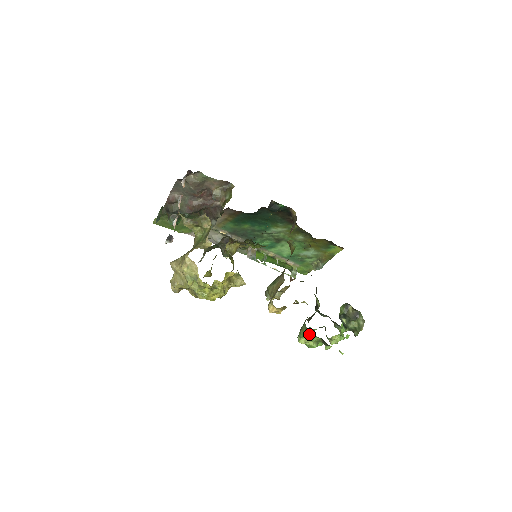
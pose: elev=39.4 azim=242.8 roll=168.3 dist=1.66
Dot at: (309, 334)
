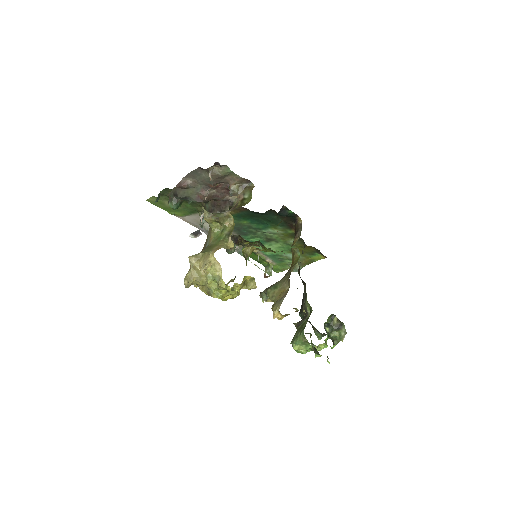
Dot at: (305, 342)
